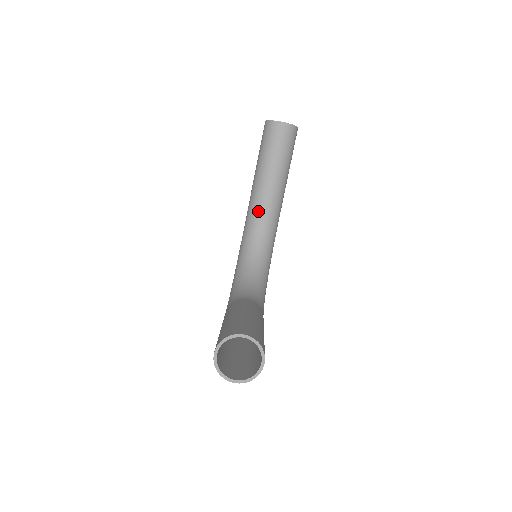
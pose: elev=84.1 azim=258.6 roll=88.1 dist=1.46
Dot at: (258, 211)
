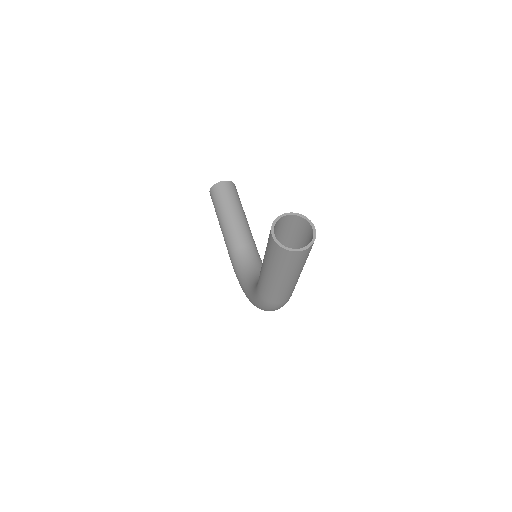
Dot at: (238, 243)
